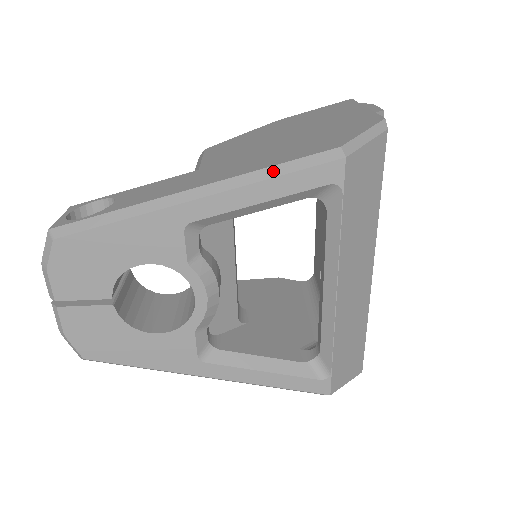
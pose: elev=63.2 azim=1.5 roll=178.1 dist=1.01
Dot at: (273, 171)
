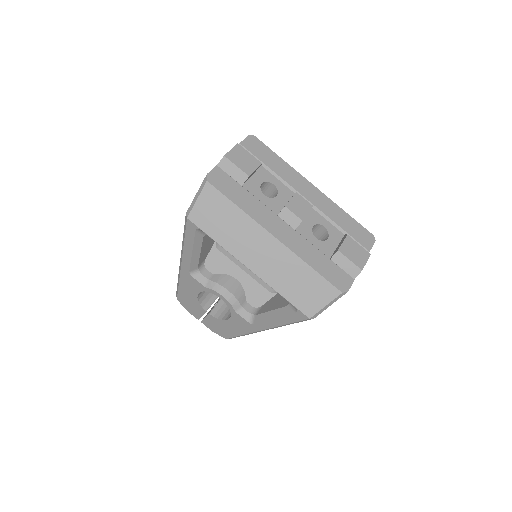
Dot at: (183, 238)
